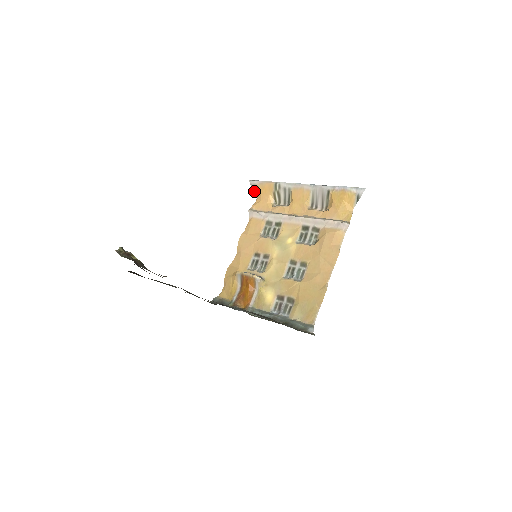
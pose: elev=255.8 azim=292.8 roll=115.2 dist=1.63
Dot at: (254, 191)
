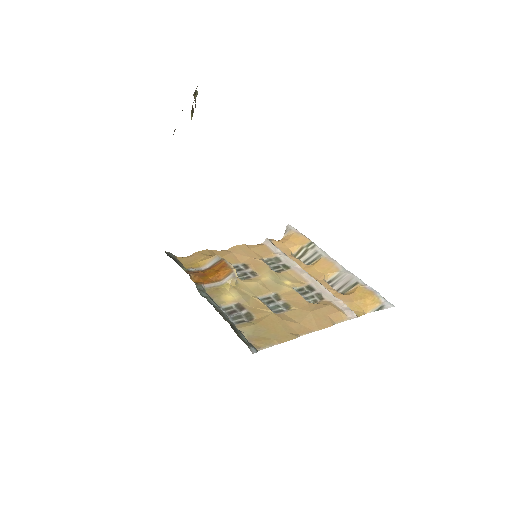
Dot at: (284, 234)
